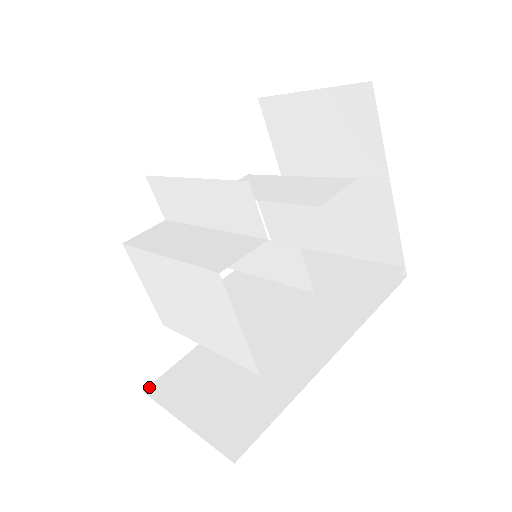
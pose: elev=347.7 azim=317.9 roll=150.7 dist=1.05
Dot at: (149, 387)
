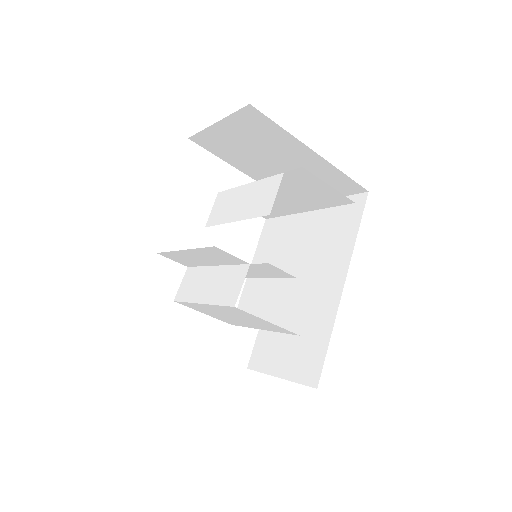
Dot at: (249, 364)
